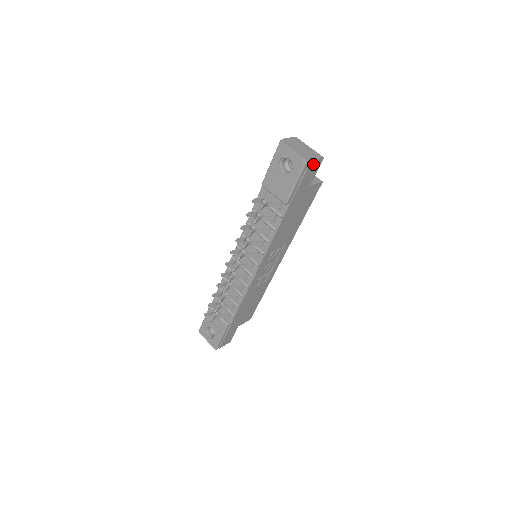
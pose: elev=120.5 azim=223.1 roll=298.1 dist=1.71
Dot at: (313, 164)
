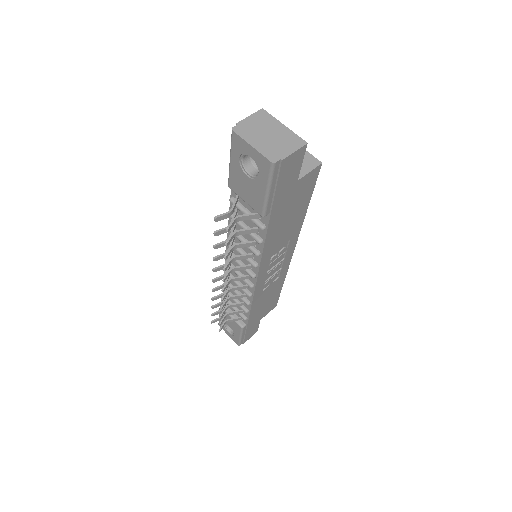
Dot at: (289, 160)
